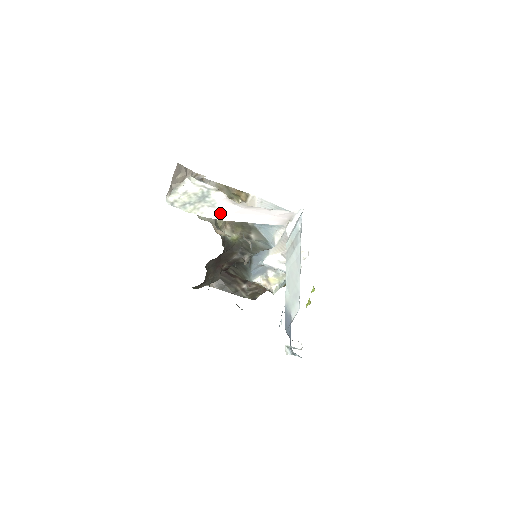
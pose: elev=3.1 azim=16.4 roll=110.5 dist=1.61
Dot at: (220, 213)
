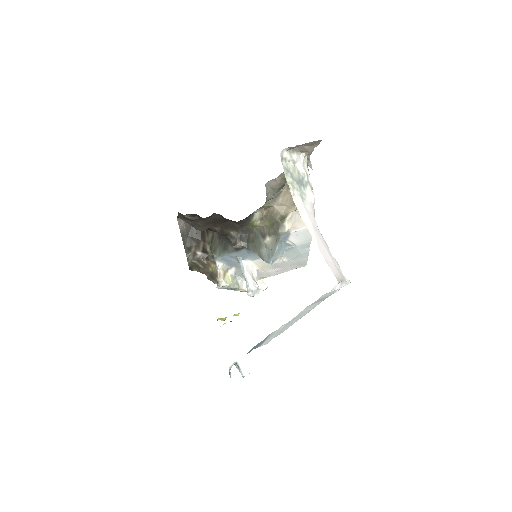
Dot at: (304, 212)
